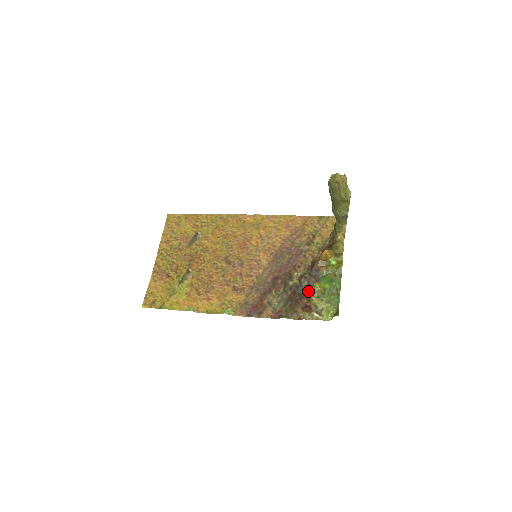
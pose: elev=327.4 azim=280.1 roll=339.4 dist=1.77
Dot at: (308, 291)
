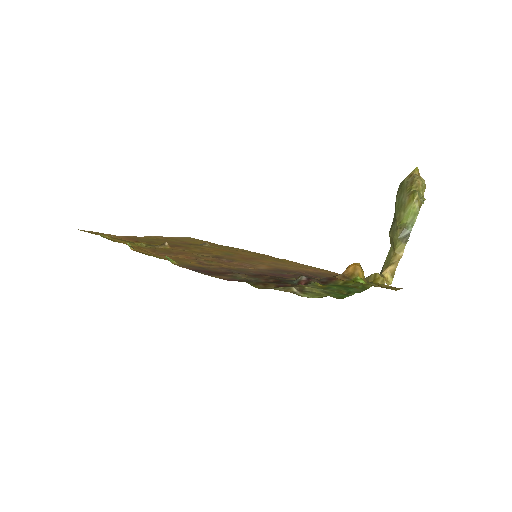
Dot at: (301, 284)
